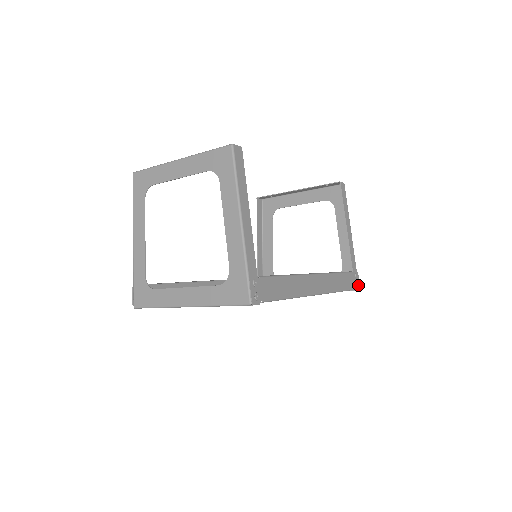
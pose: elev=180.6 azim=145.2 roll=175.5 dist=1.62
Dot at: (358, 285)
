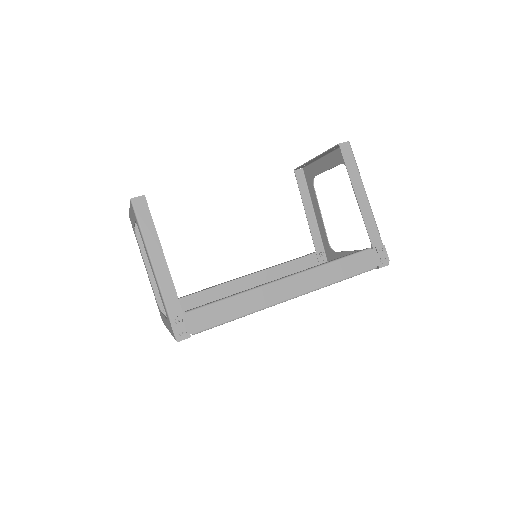
Dot at: (383, 261)
